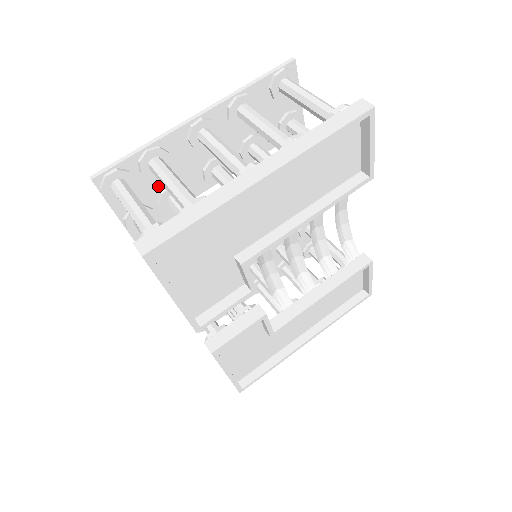
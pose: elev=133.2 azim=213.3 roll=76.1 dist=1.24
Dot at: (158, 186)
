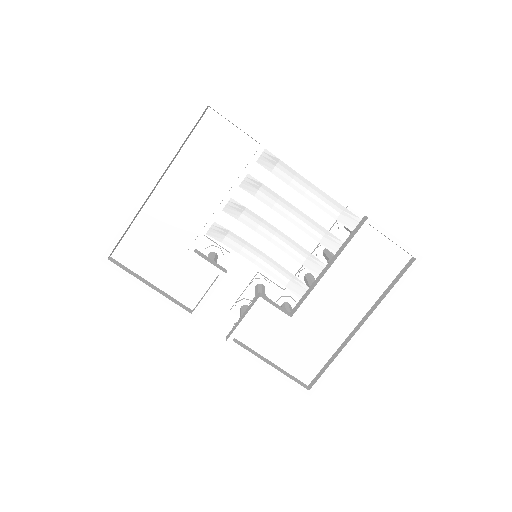
Dot at: occluded
